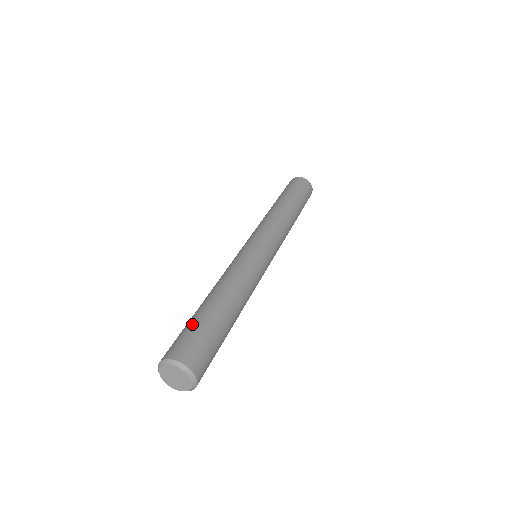
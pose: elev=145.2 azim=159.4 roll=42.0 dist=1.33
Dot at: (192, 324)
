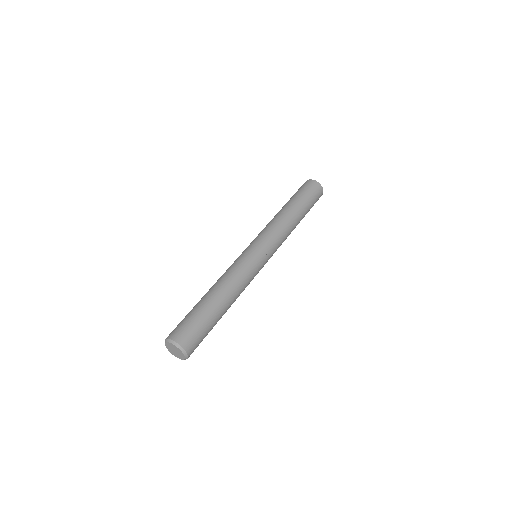
Dot at: (189, 314)
